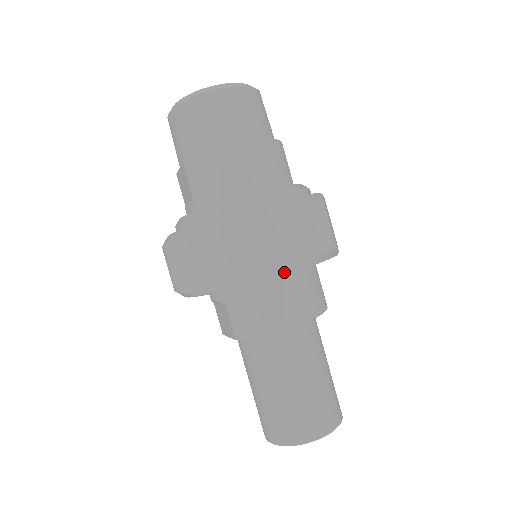
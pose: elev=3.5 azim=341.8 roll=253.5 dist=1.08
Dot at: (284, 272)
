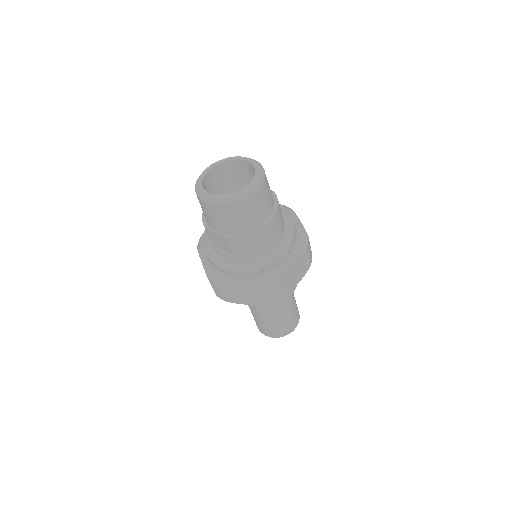
Dot at: occluded
